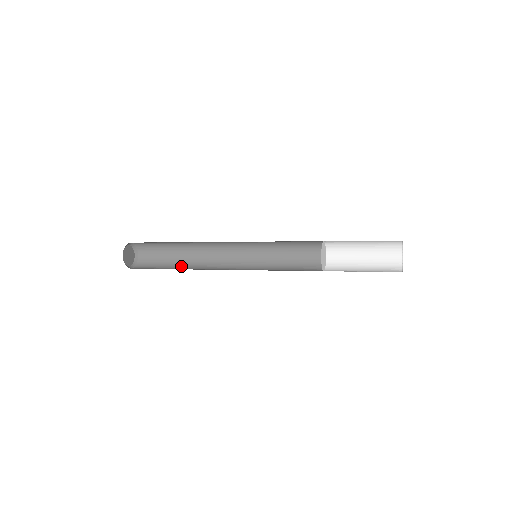
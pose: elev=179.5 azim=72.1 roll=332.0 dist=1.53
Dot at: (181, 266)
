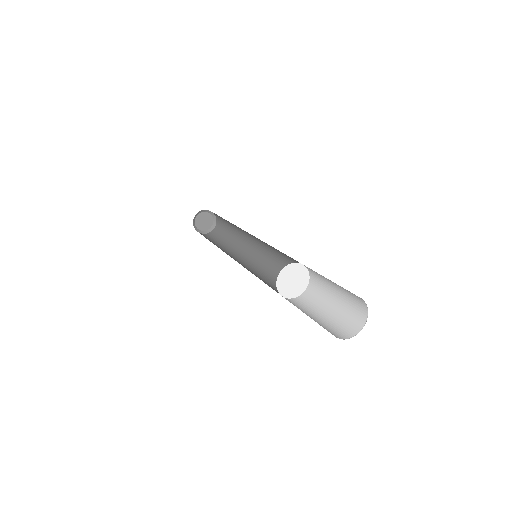
Dot at: (230, 242)
